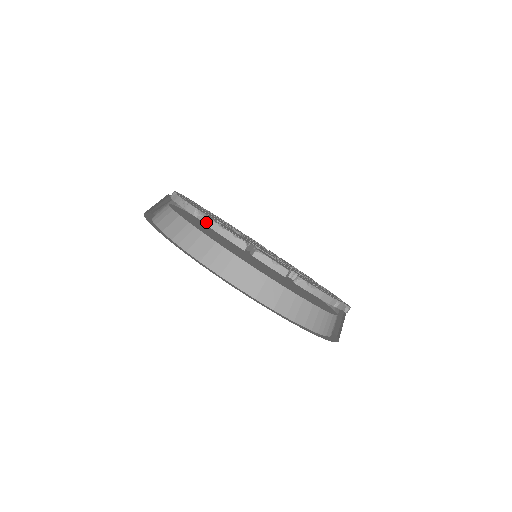
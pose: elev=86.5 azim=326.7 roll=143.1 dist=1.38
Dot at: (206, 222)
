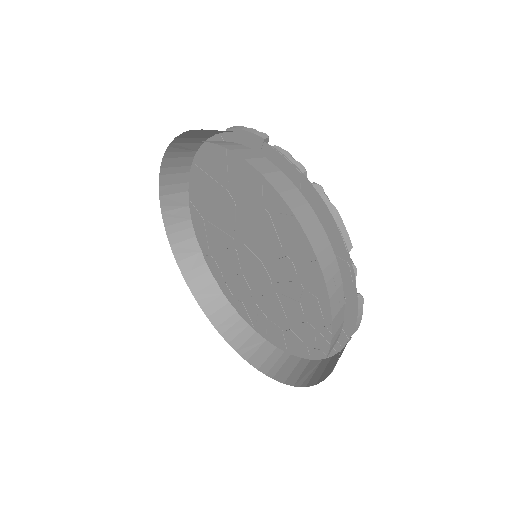
Dot at: (232, 128)
